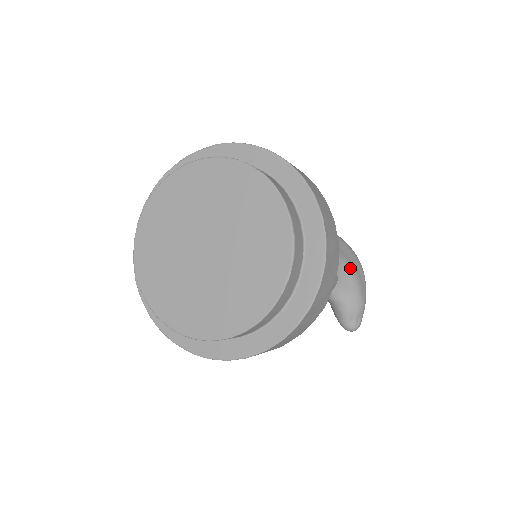
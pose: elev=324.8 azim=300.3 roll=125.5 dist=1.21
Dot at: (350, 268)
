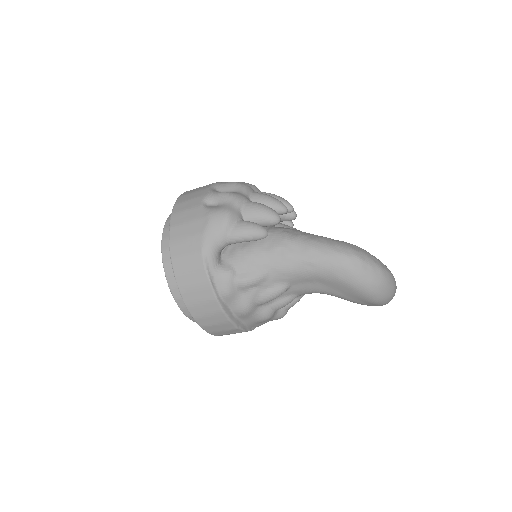
Dot at: occluded
